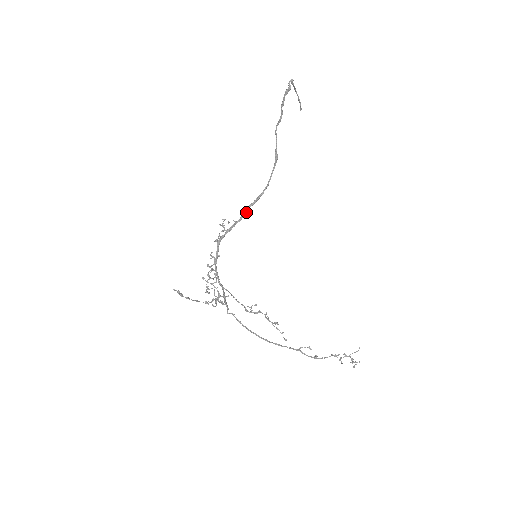
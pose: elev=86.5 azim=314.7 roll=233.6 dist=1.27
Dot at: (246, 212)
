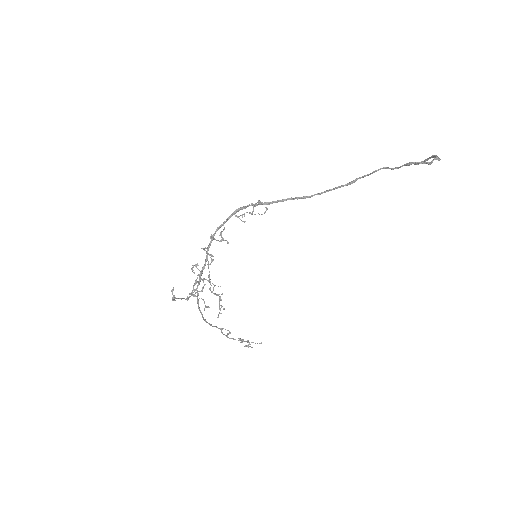
Dot at: (282, 201)
